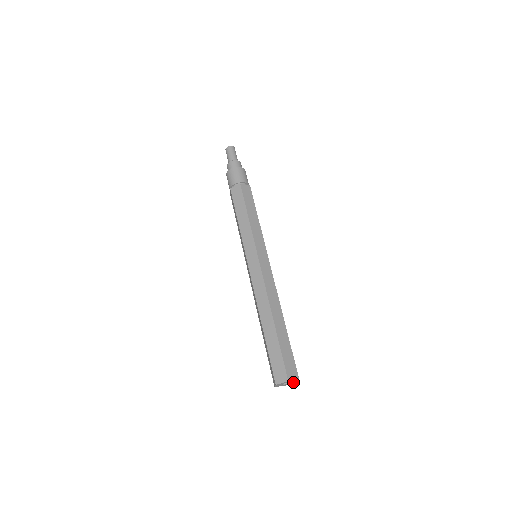
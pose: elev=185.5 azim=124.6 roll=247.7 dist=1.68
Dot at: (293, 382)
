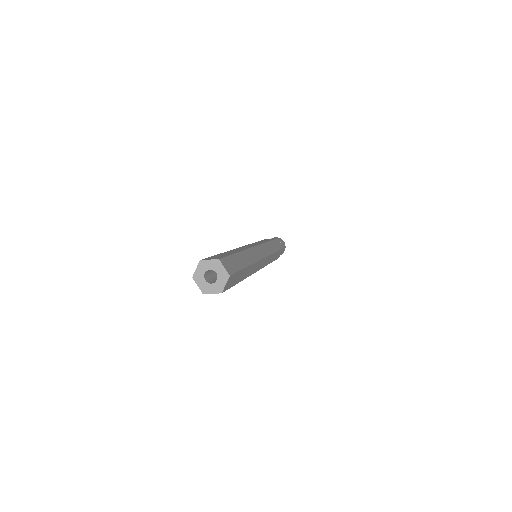
Dot at: (222, 276)
